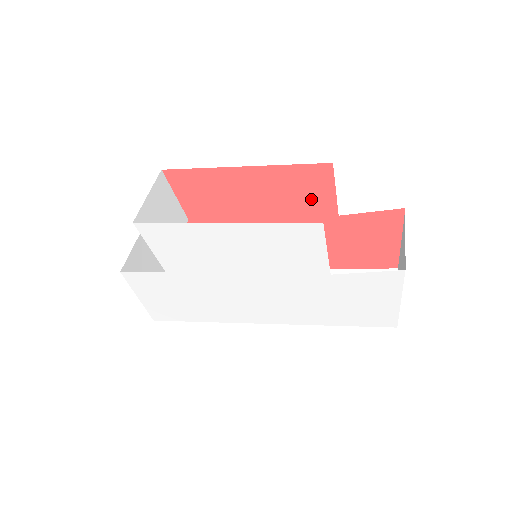
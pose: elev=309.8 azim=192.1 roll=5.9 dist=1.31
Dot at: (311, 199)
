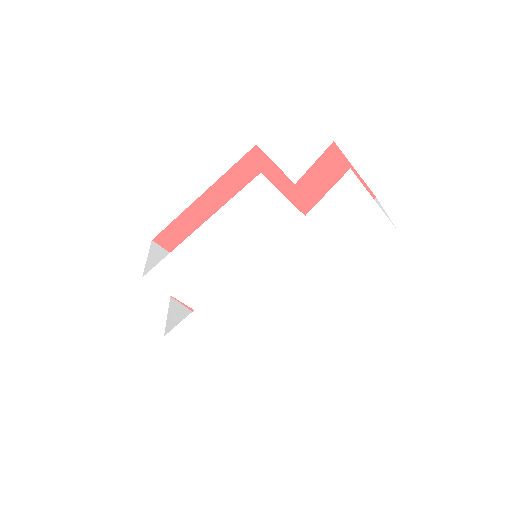
Dot at: occluded
